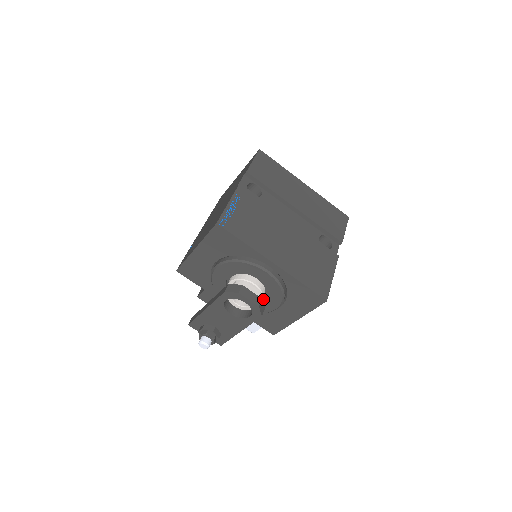
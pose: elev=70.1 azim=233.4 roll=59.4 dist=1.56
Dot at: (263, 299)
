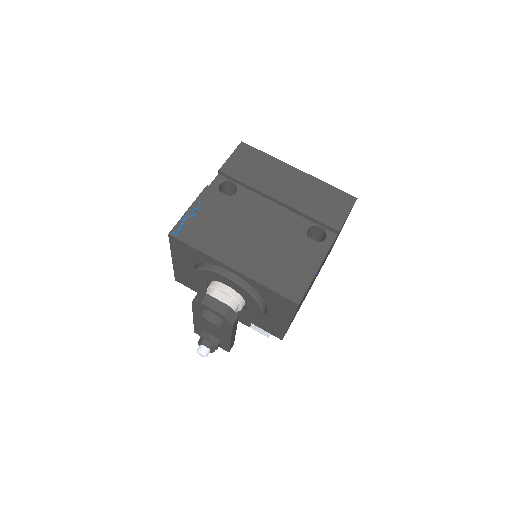
Dot at: (247, 305)
